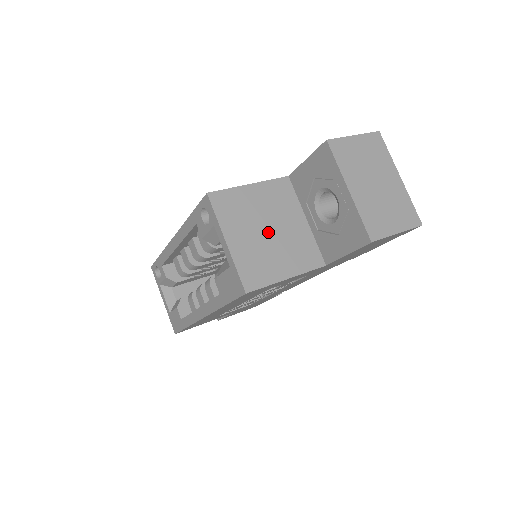
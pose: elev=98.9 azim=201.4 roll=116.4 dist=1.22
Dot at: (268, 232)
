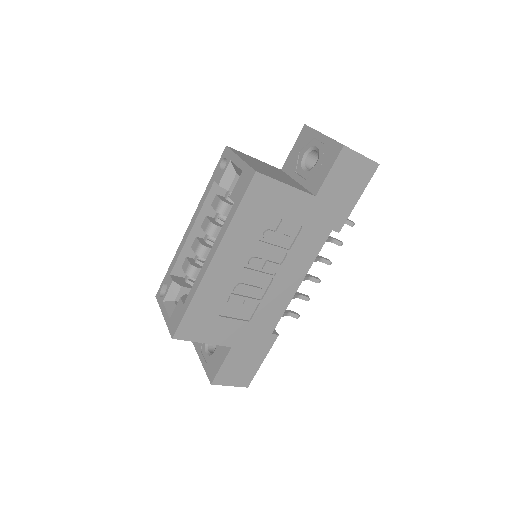
Dot at: (269, 170)
